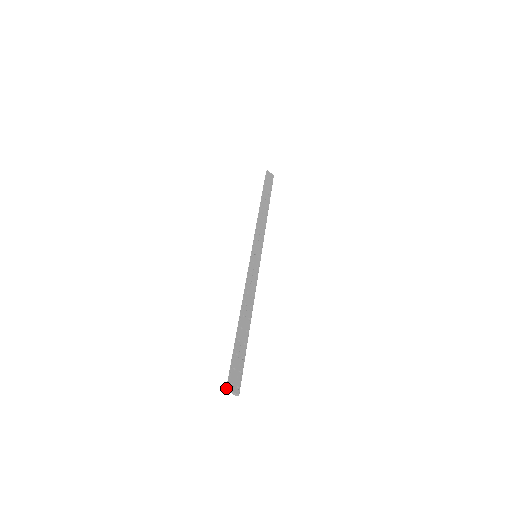
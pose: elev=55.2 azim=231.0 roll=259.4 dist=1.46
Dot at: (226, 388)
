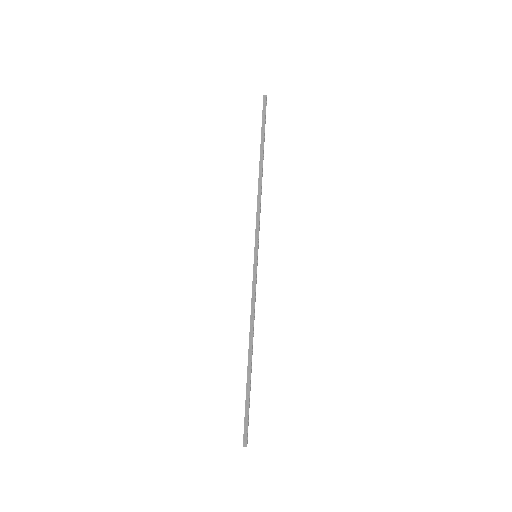
Dot at: (244, 445)
